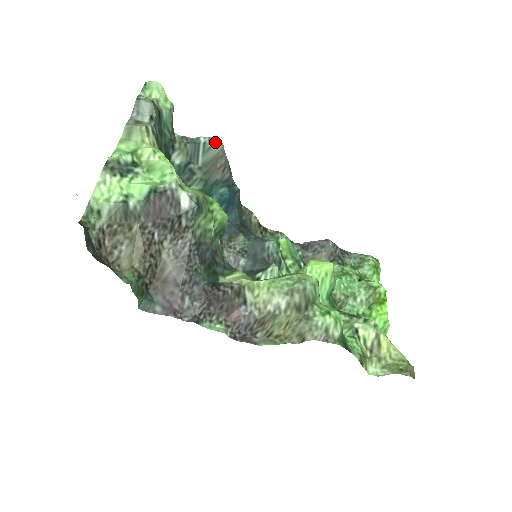
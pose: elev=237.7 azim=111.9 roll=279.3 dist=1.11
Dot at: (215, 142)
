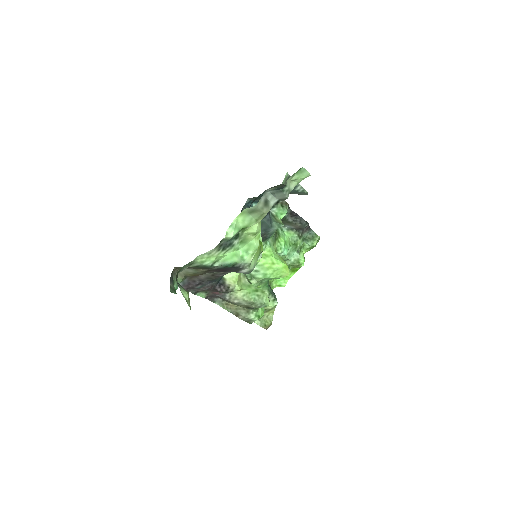
Dot at: (305, 193)
